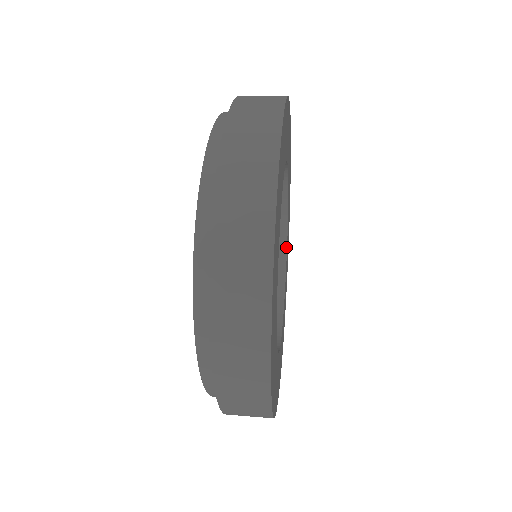
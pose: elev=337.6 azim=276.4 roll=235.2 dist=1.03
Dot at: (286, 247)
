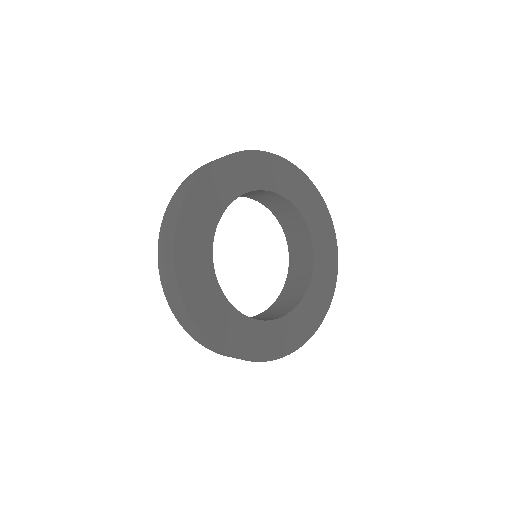
Dot at: (301, 215)
